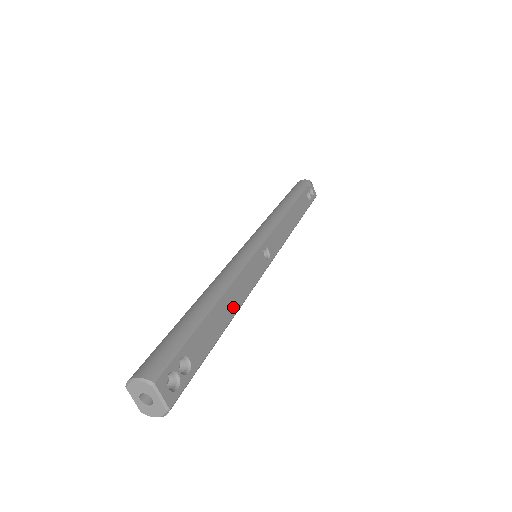
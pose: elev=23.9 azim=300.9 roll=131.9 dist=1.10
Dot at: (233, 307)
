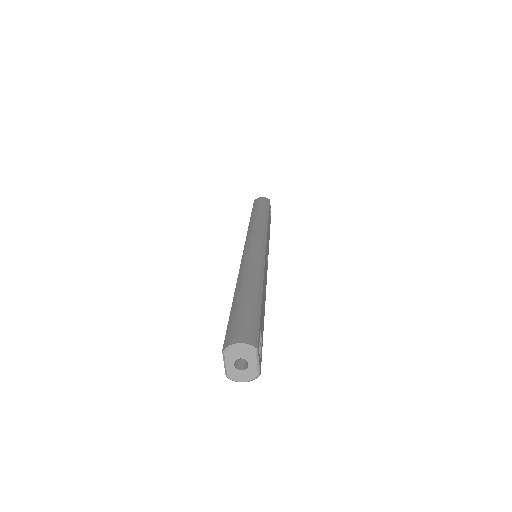
Dot at: occluded
